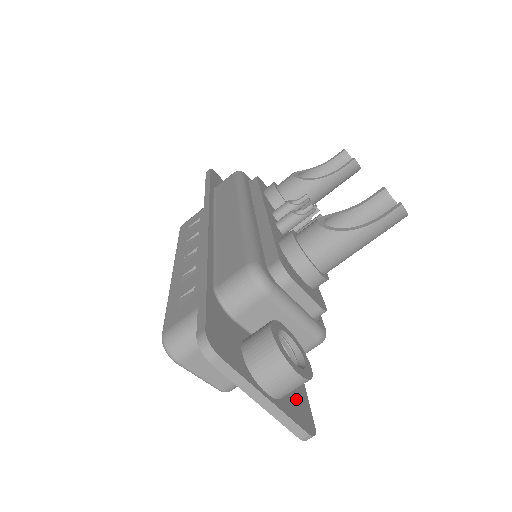
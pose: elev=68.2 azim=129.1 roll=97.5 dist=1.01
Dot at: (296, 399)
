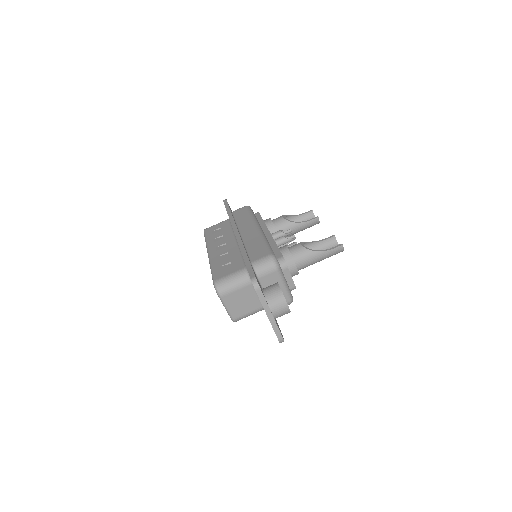
Dot at: (277, 324)
